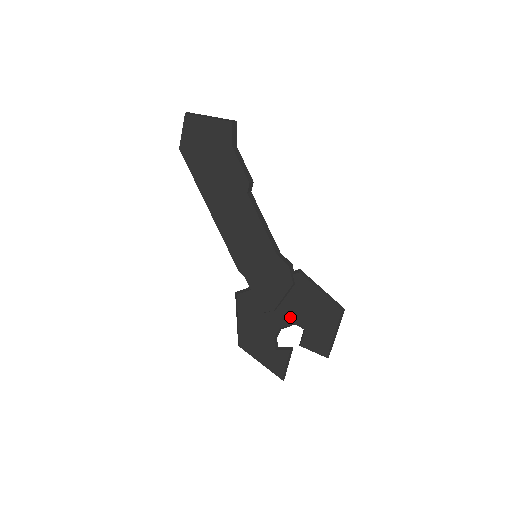
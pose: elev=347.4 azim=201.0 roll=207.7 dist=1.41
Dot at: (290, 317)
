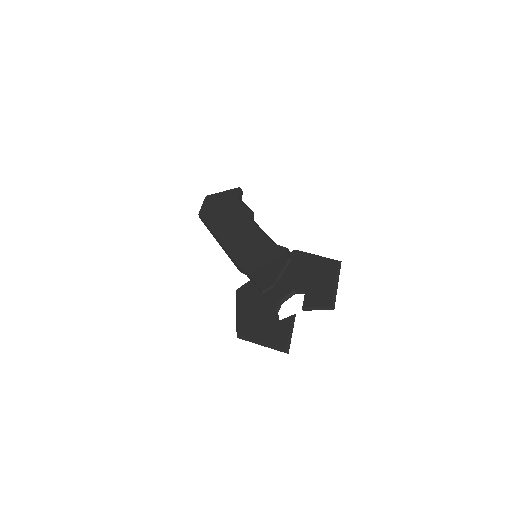
Dot at: (290, 286)
